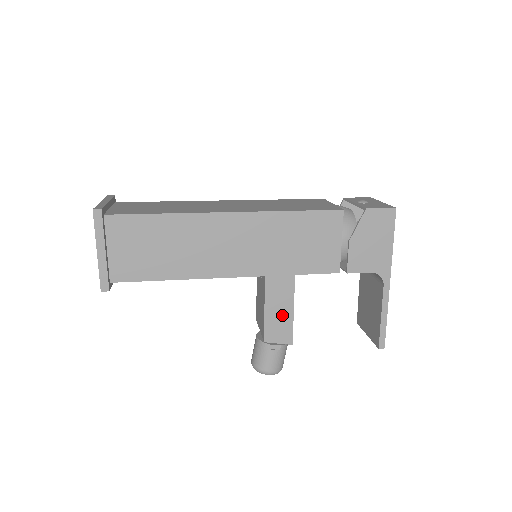
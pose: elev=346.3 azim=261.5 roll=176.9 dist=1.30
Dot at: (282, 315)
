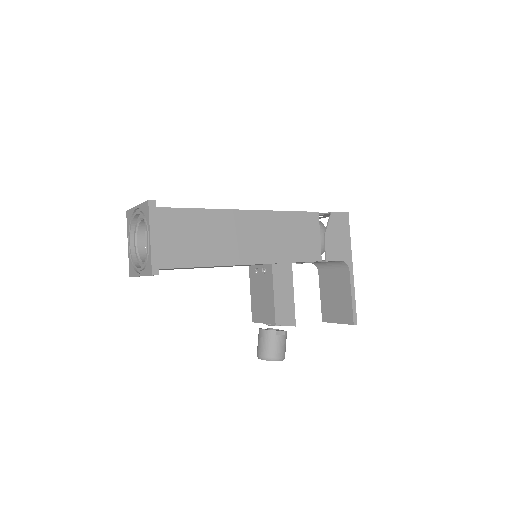
Dot at: (286, 299)
